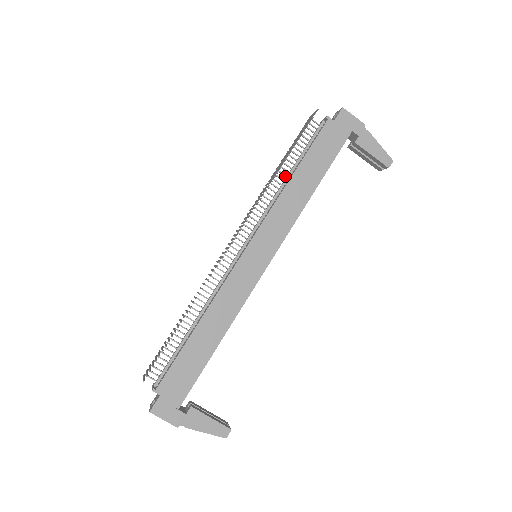
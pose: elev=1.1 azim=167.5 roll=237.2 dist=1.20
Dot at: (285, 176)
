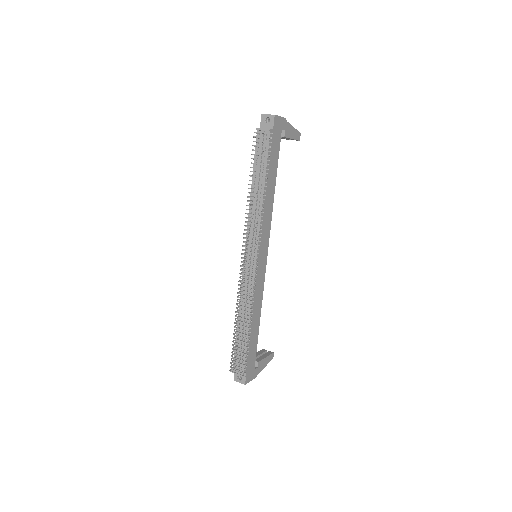
Dot at: occluded
